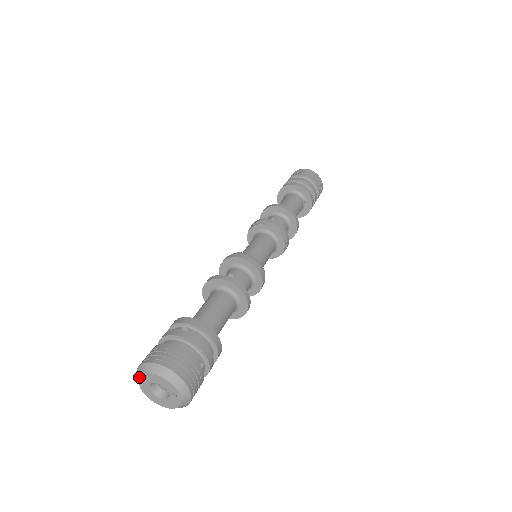
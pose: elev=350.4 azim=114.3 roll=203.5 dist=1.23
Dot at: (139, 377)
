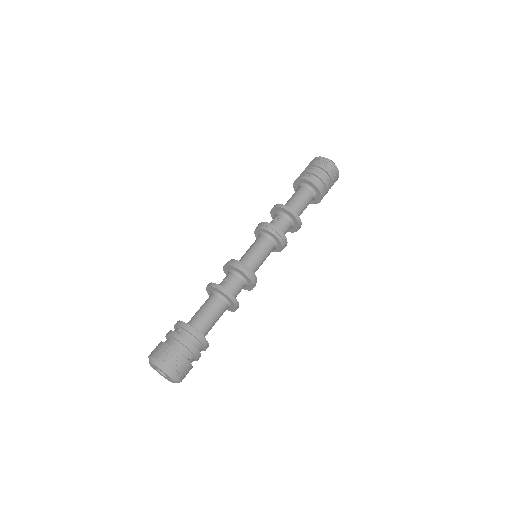
Dot at: (149, 363)
